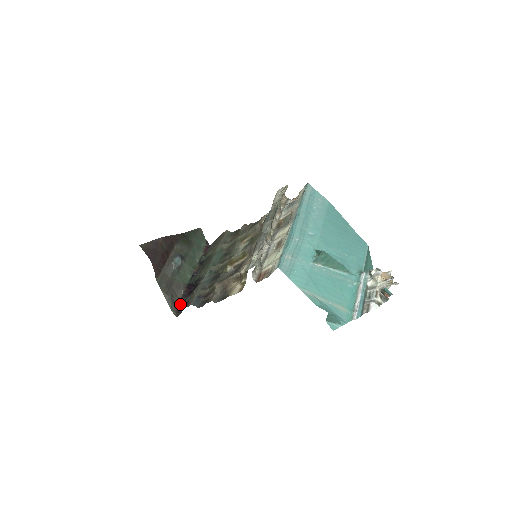
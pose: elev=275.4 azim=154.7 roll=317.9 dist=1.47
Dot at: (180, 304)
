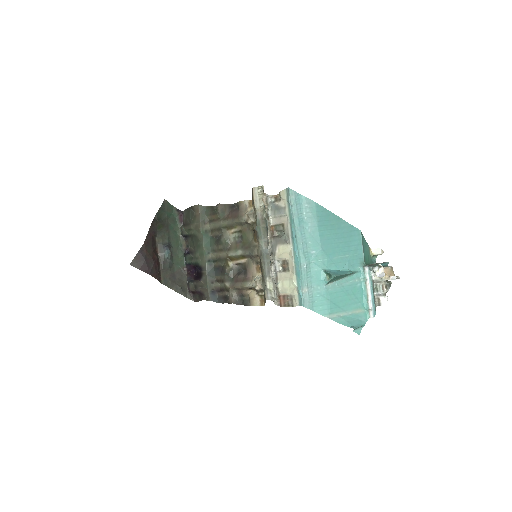
Dot at: (192, 290)
